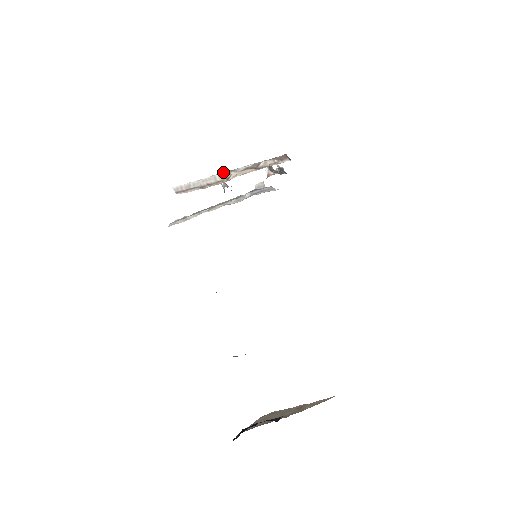
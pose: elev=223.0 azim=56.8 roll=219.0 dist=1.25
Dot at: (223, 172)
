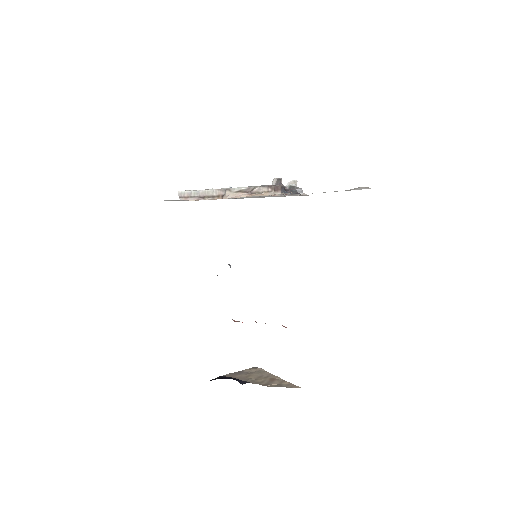
Dot at: (221, 188)
